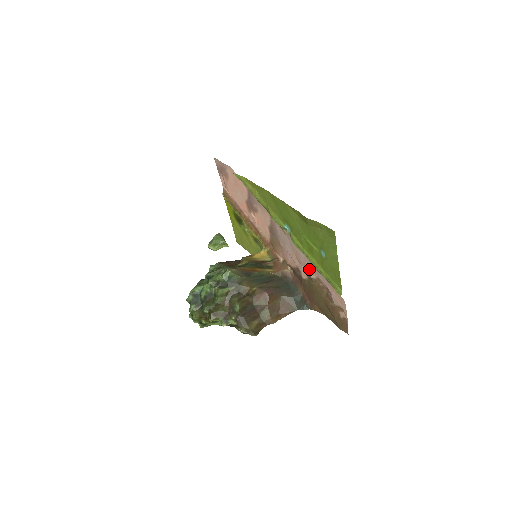
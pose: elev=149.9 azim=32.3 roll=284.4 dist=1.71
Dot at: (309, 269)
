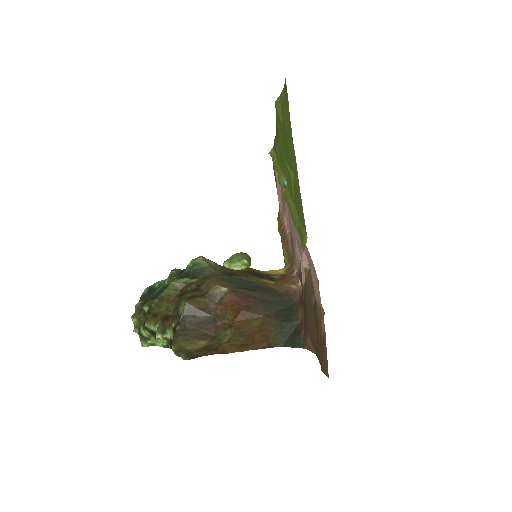
Dot at: (301, 248)
